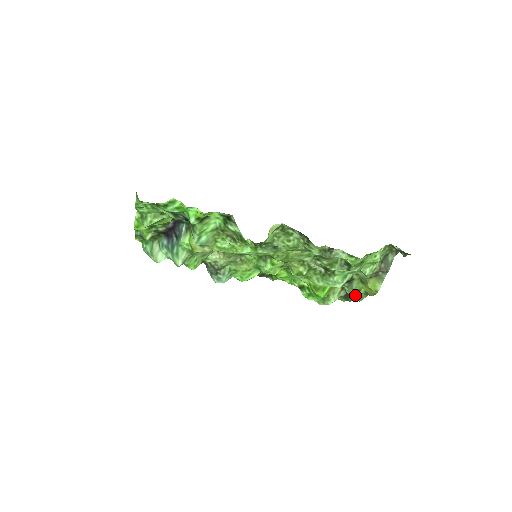
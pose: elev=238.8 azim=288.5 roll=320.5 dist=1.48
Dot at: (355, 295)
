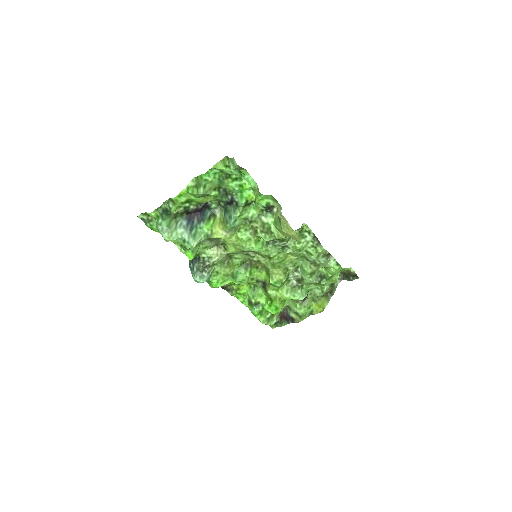
Dot at: (303, 313)
